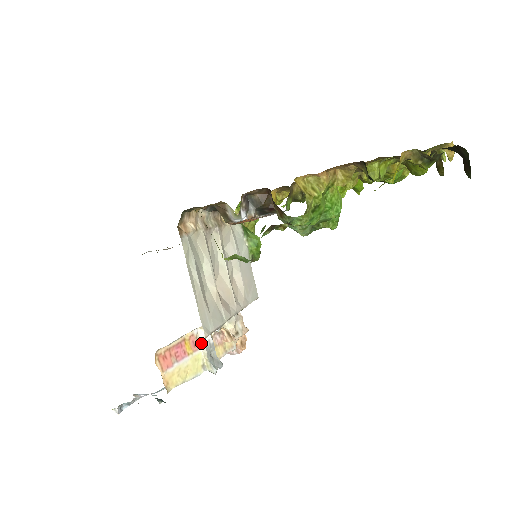
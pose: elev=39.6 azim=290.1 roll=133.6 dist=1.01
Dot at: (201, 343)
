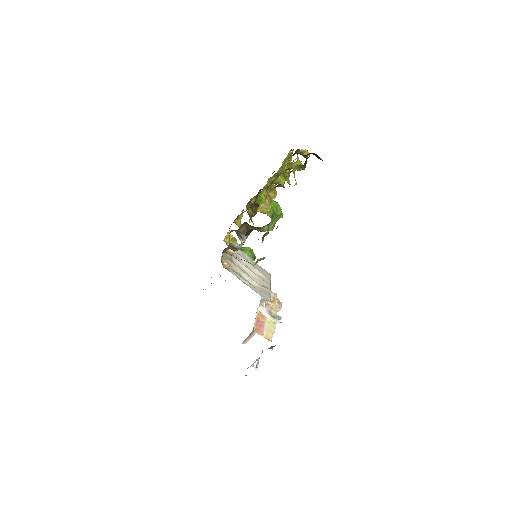
Dot at: (264, 314)
